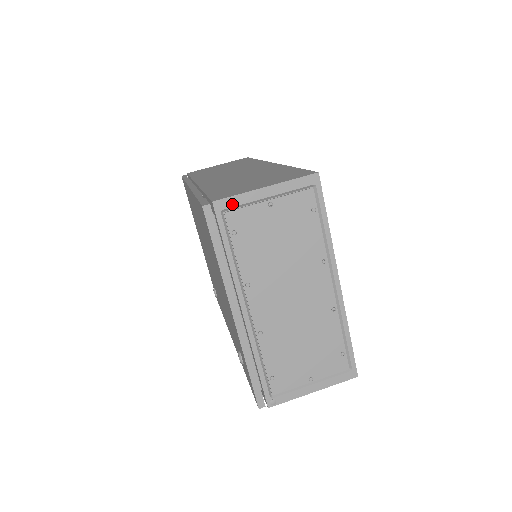
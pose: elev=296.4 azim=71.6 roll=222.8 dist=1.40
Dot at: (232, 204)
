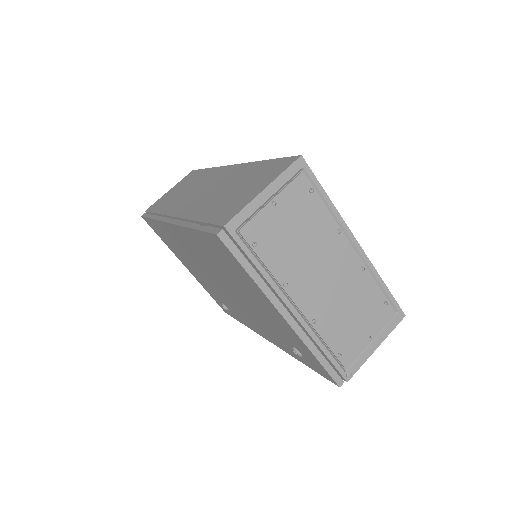
Dot at: (242, 220)
